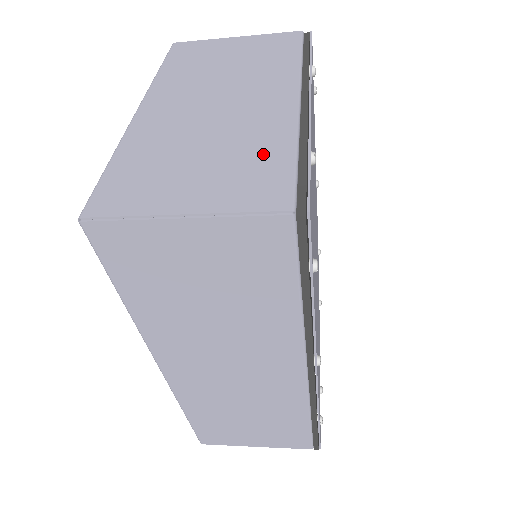
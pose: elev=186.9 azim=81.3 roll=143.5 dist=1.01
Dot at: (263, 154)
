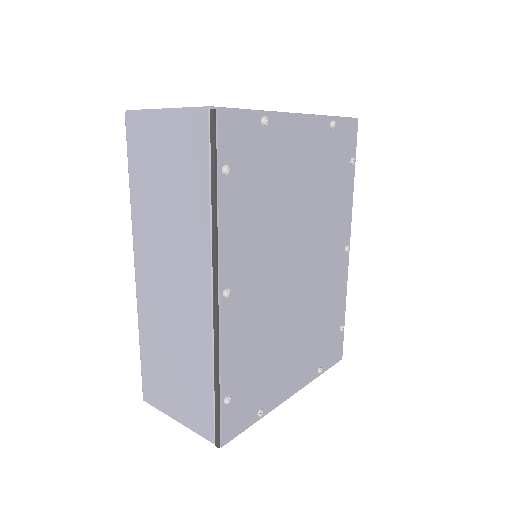
Dot at: occluded
